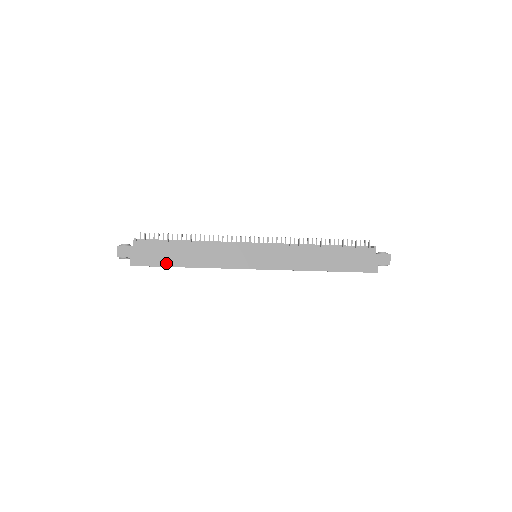
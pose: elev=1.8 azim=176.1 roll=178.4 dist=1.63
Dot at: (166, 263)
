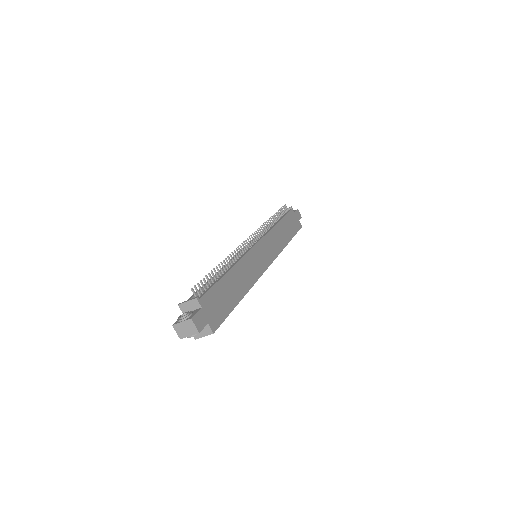
Dot at: (231, 306)
